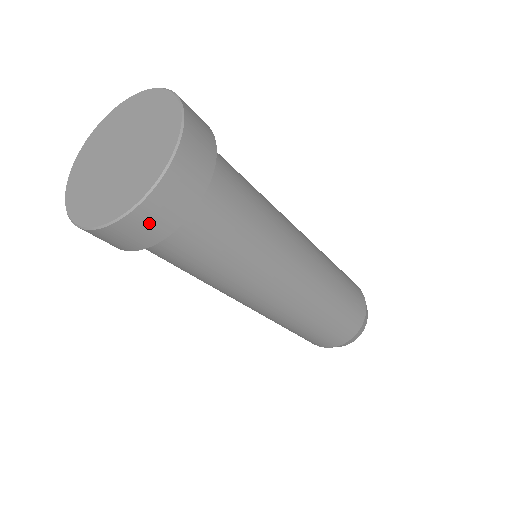
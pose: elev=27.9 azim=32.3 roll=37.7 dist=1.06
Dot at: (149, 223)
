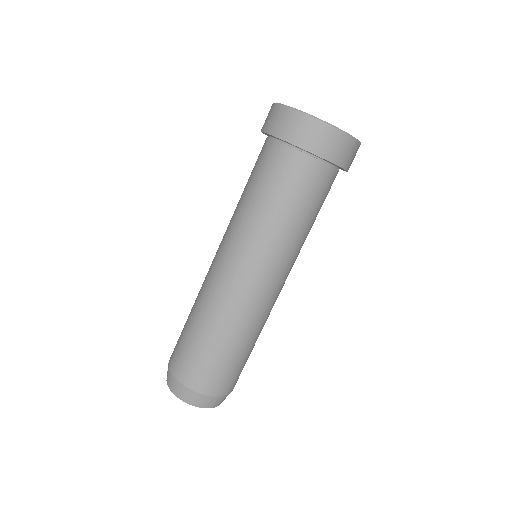
Dot at: (354, 155)
